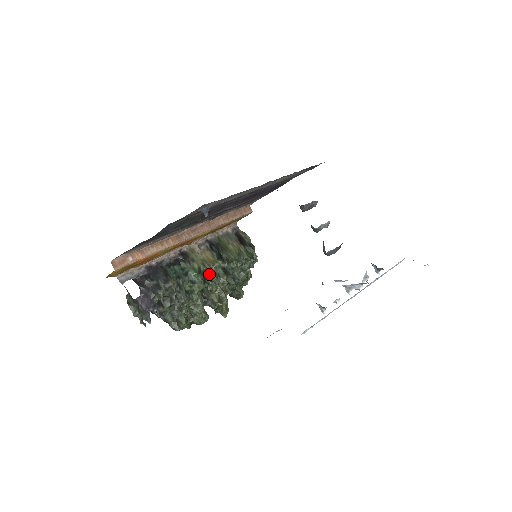
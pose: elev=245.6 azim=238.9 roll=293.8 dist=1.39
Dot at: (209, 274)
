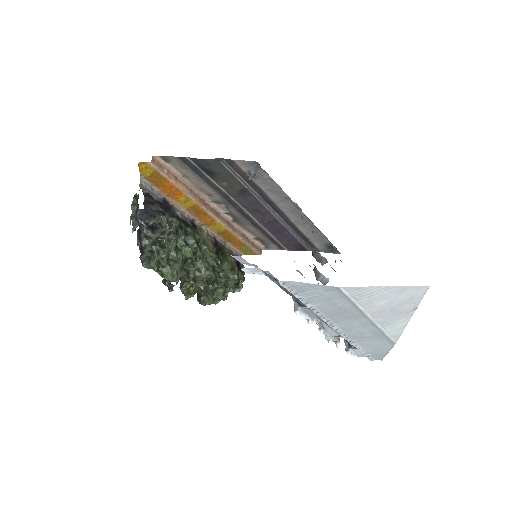
Dot at: (202, 253)
